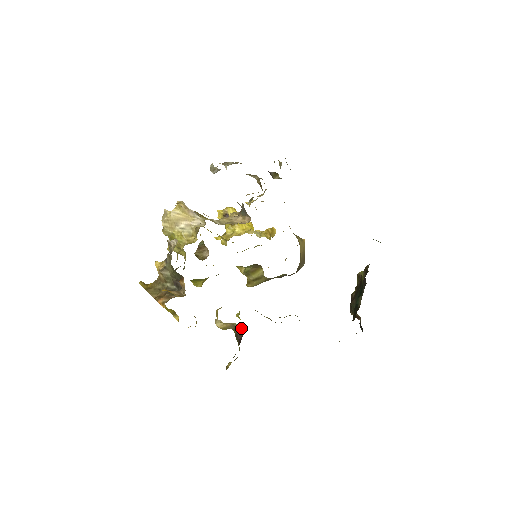
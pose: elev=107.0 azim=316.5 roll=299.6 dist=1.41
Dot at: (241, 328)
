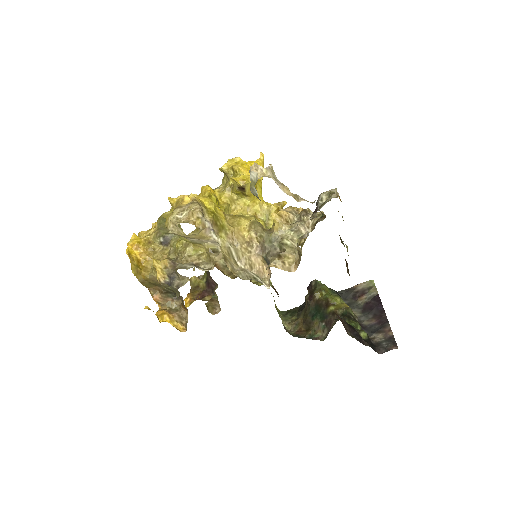
Dot at: (216, 283)
